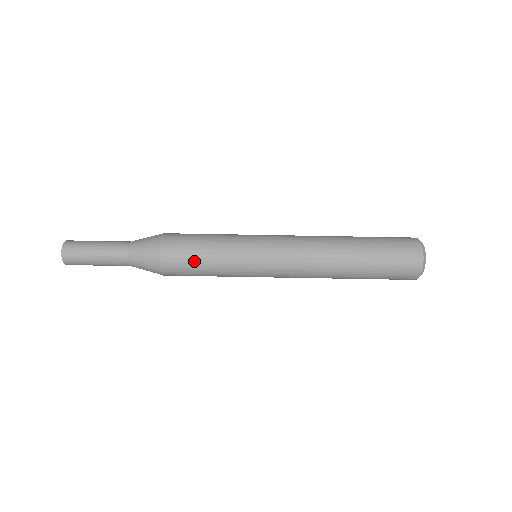
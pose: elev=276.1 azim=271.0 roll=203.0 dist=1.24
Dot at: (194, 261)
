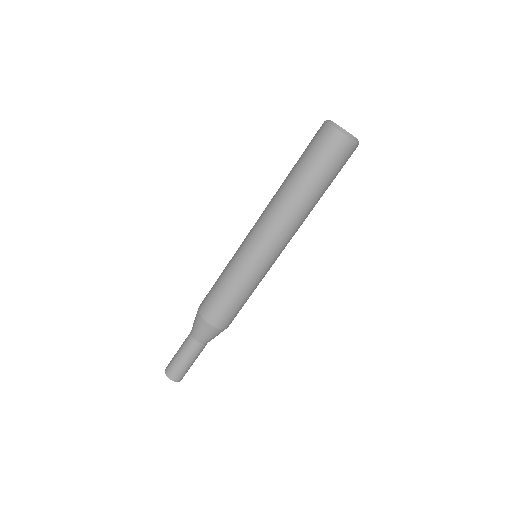
Dot at: (234, 307)
